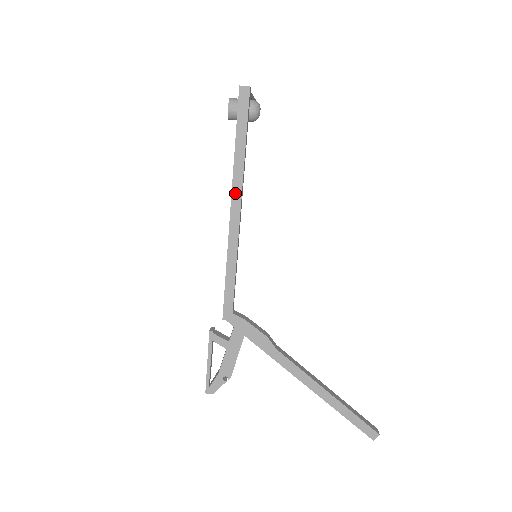
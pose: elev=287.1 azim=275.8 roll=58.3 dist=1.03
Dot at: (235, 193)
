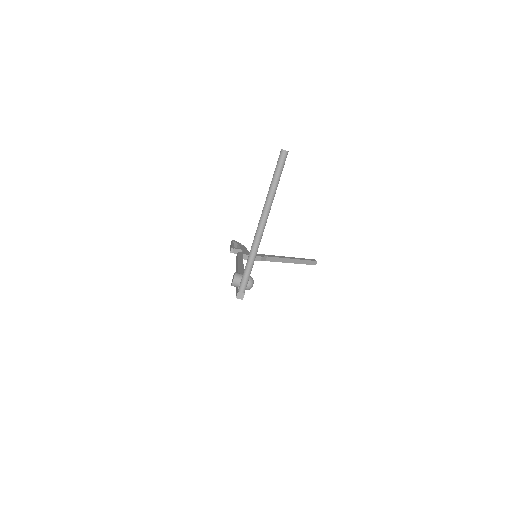
Dot at: occluded
